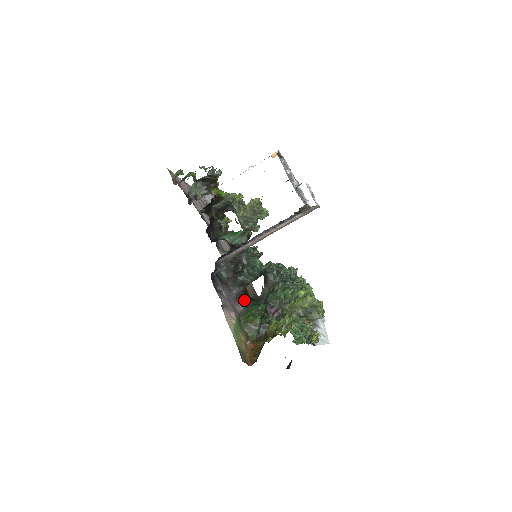
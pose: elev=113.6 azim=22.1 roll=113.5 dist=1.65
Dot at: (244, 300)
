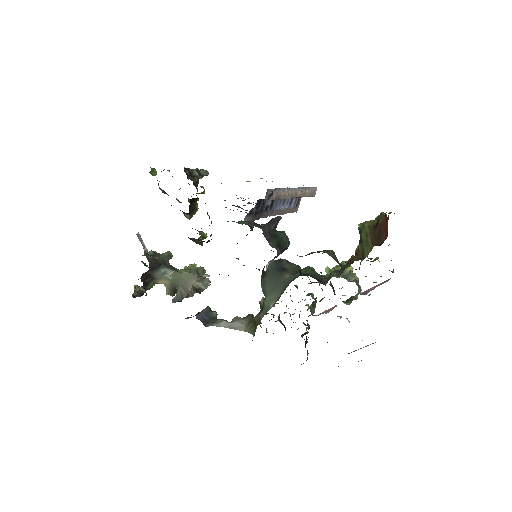
Dot at: occluded
